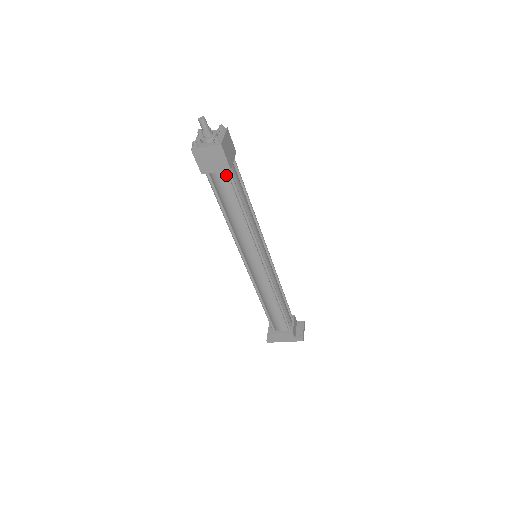
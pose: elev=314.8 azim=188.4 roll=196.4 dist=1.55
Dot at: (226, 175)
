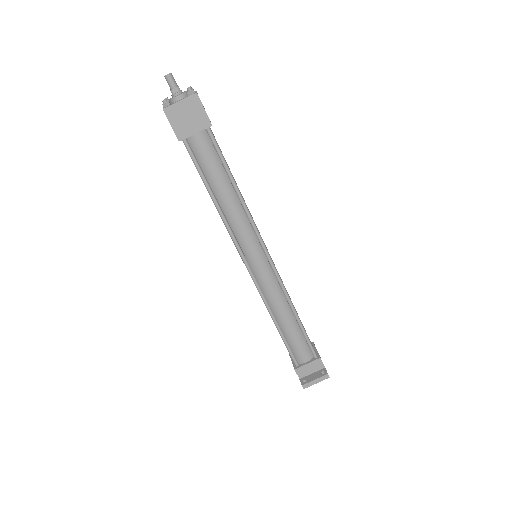
Dot at: (188, 146)
